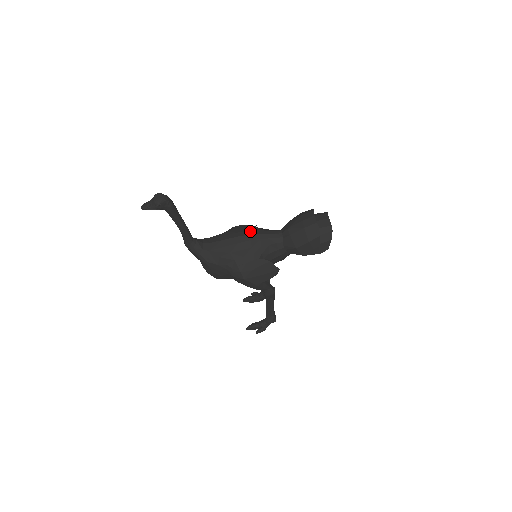
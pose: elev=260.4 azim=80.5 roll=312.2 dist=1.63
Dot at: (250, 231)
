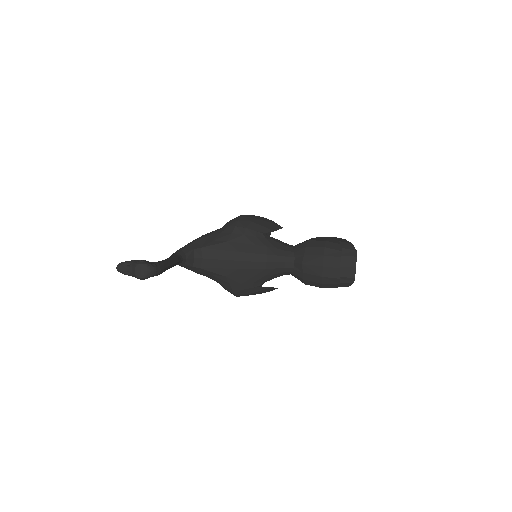
Dot at: (256, 255)
